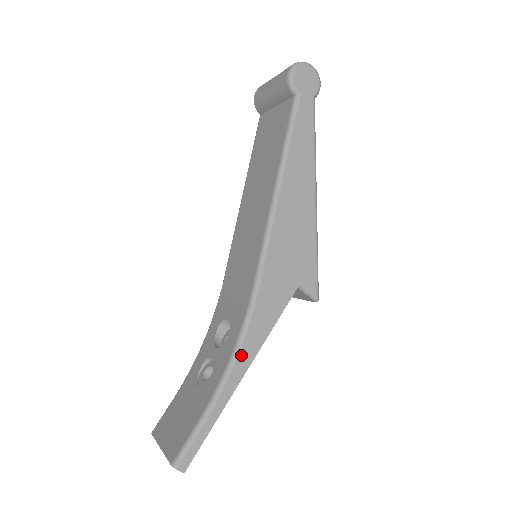
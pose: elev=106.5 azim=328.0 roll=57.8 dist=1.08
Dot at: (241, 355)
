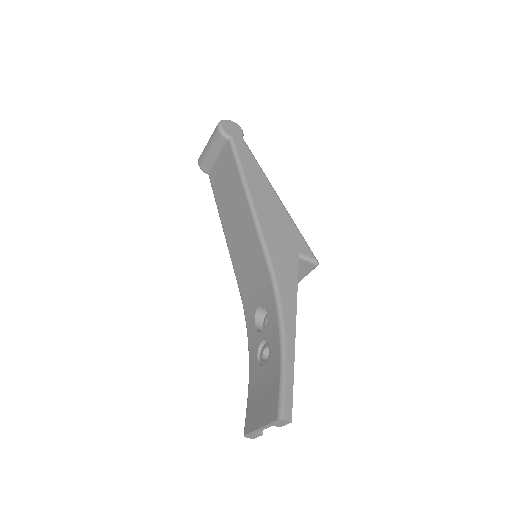
Dot at: (285, 314)
